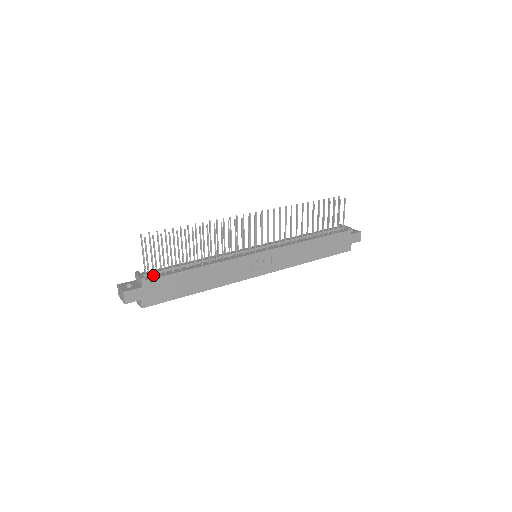
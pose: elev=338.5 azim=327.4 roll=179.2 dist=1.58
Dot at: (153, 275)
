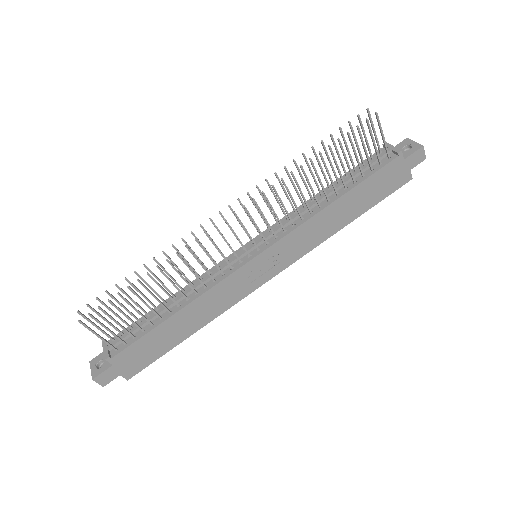
Dot at: (121, 344)
